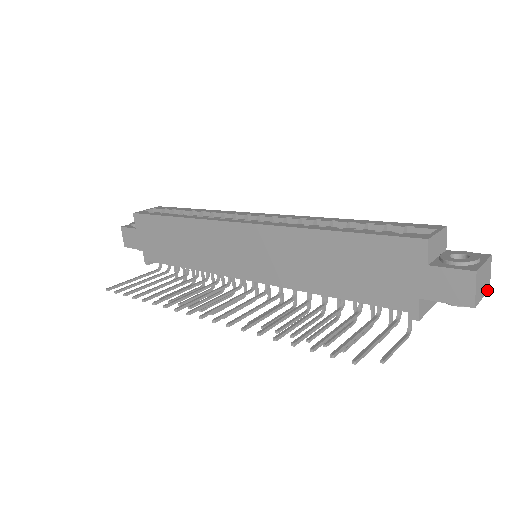
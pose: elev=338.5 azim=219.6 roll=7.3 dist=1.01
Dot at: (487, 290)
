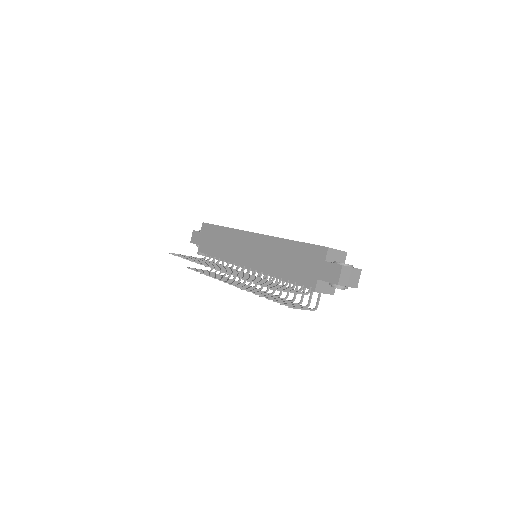
Dot at: (354, 287)
